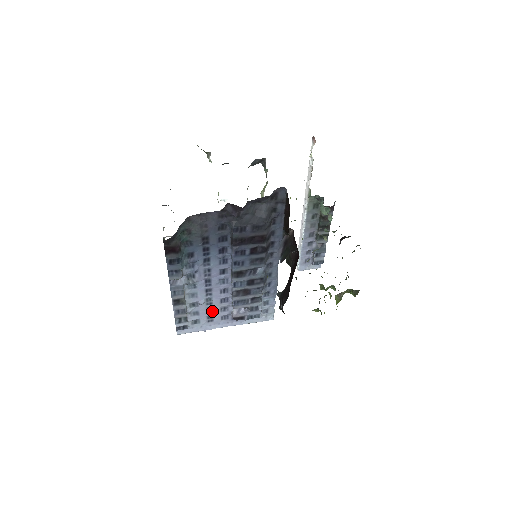
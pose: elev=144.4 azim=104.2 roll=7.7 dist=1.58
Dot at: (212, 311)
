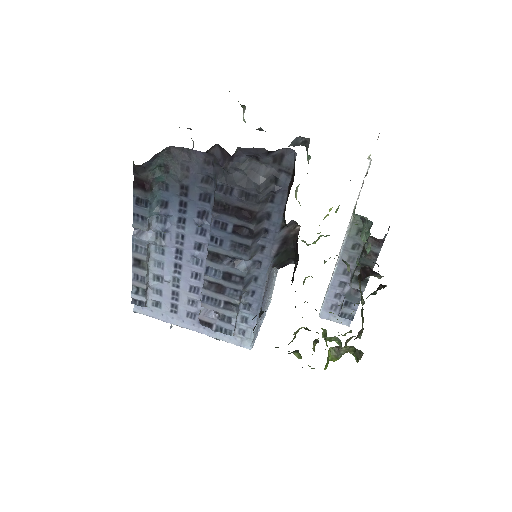
Dot at: (178, 298)
